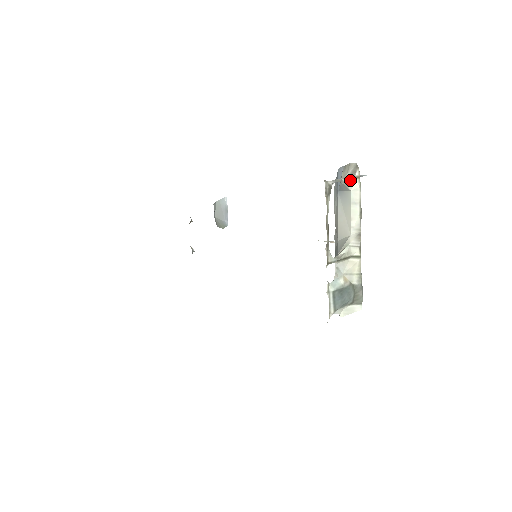
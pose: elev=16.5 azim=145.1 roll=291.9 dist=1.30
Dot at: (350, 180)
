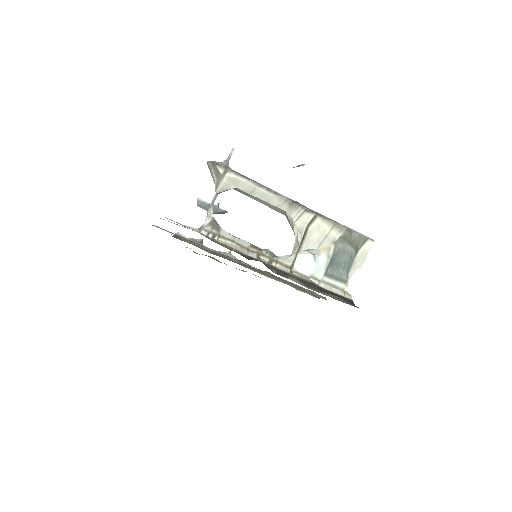
Dot at: (222, 183)
